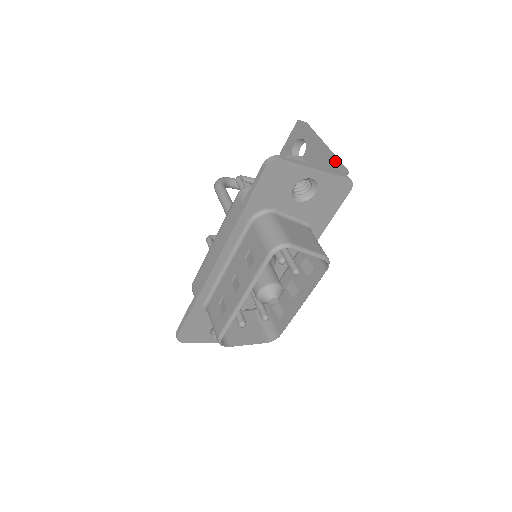
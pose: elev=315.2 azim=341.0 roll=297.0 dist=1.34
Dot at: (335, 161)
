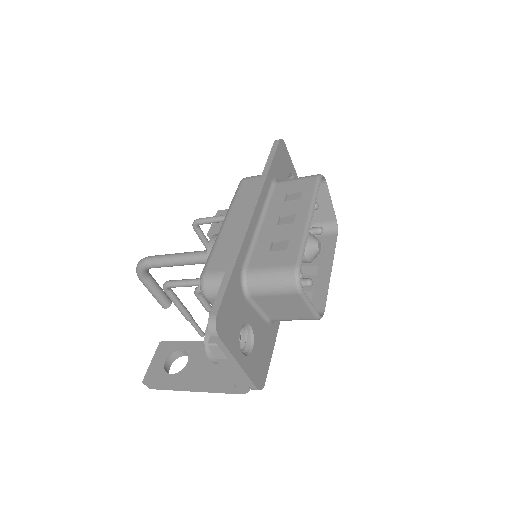
Dot at: occluded
